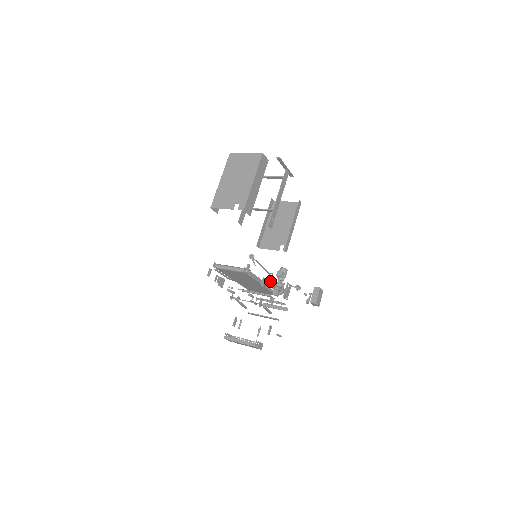
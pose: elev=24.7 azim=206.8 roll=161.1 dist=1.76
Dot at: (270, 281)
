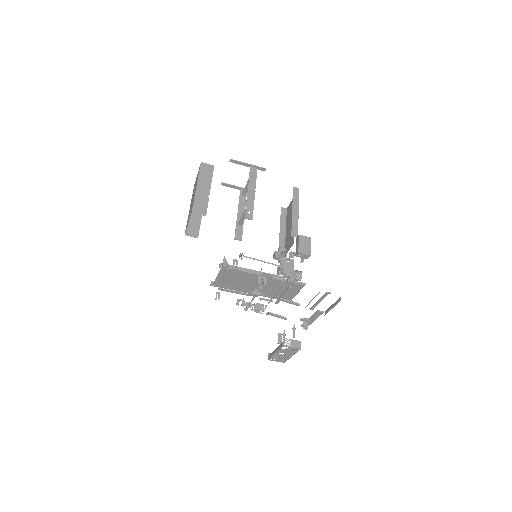
Dot at: occluded
